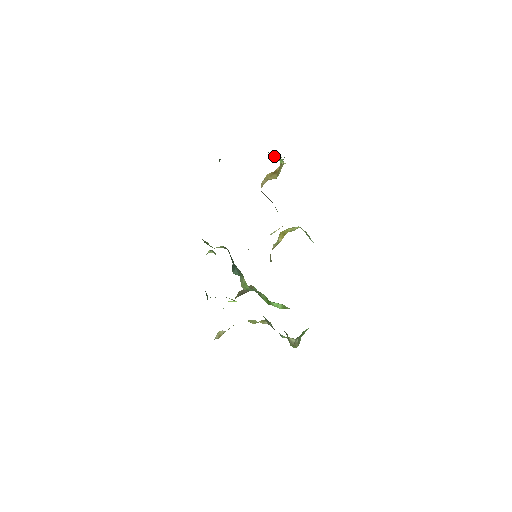
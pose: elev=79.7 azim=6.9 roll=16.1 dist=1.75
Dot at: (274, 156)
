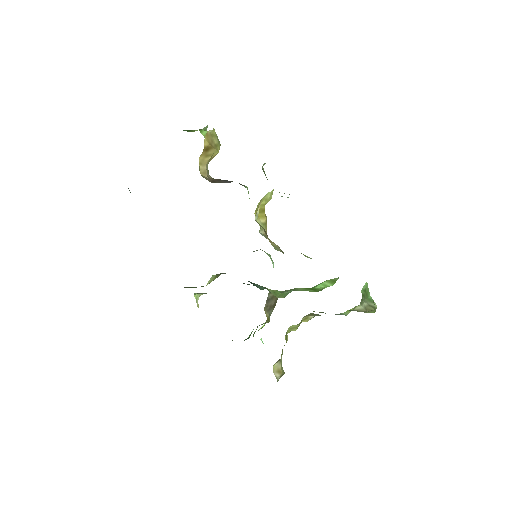
Dot at: (194, 130)
